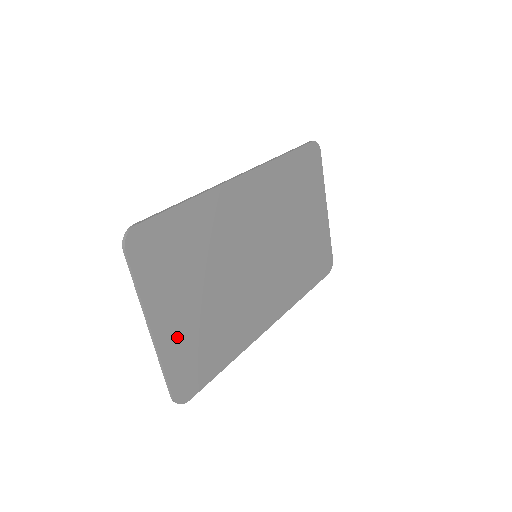
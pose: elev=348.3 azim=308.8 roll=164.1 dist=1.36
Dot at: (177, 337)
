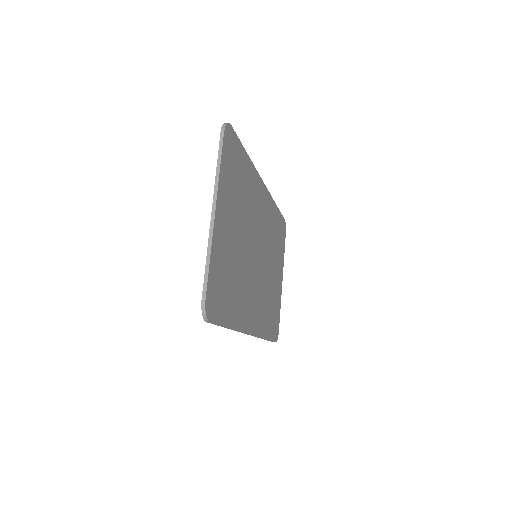
Dot at: (221, 245)
